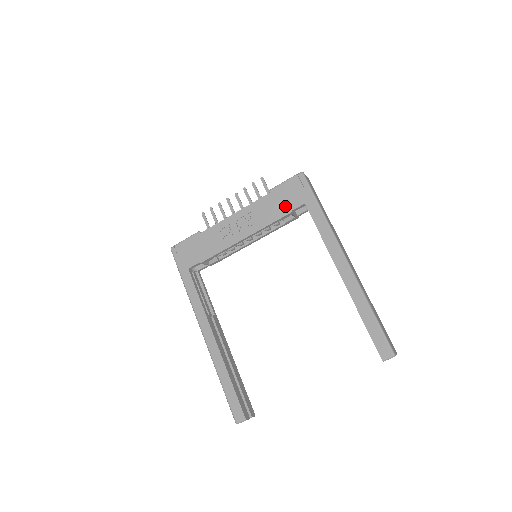
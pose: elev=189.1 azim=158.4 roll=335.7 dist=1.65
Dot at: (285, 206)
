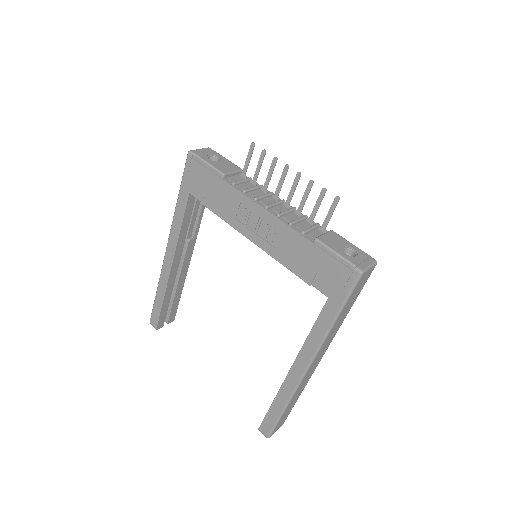
Dot at: (311, 273)
